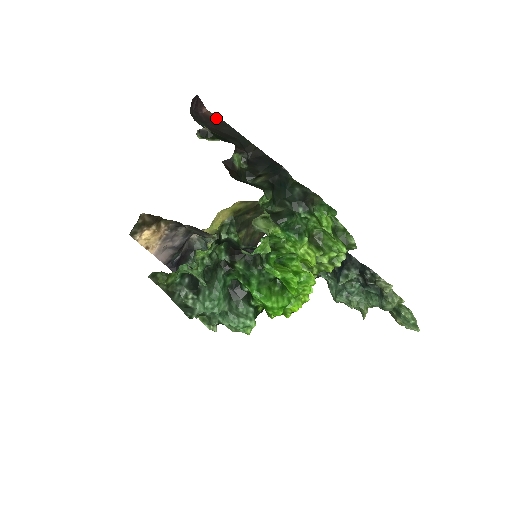
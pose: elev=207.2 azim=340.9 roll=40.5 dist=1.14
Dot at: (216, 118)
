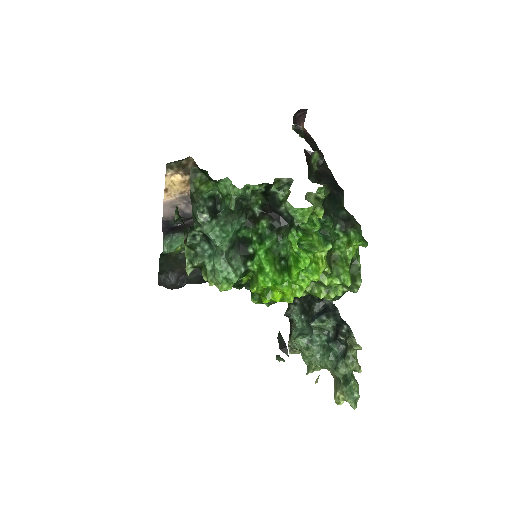
Dot at: (308, 134)
